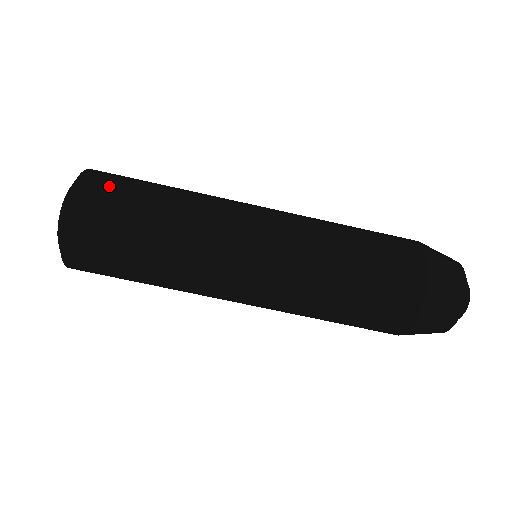
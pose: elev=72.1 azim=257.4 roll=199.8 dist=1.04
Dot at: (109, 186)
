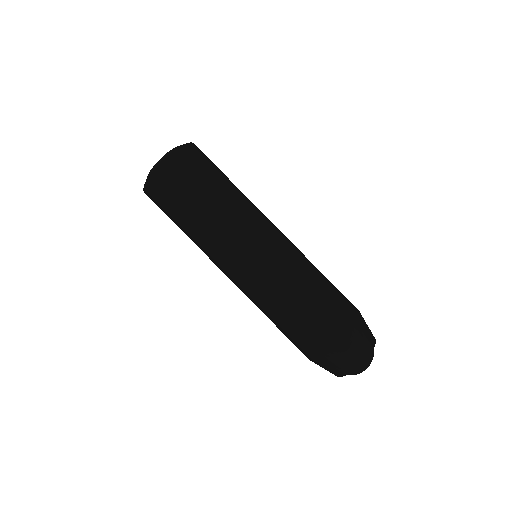
Dot at: (182, 173)
